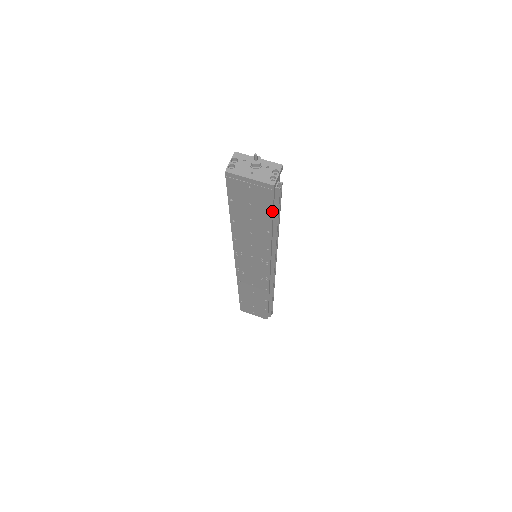
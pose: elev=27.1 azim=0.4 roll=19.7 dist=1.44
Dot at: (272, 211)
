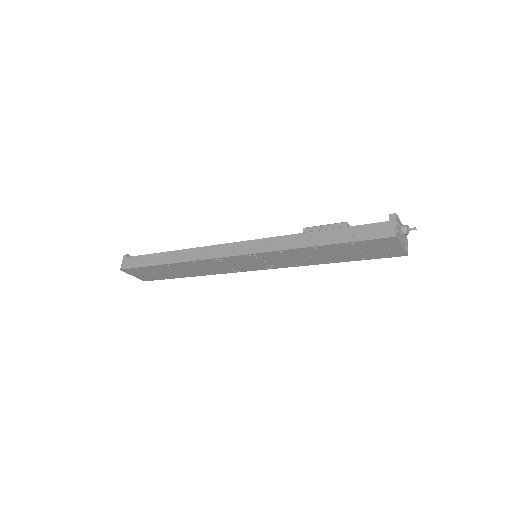
Dot at: (367, 259)
